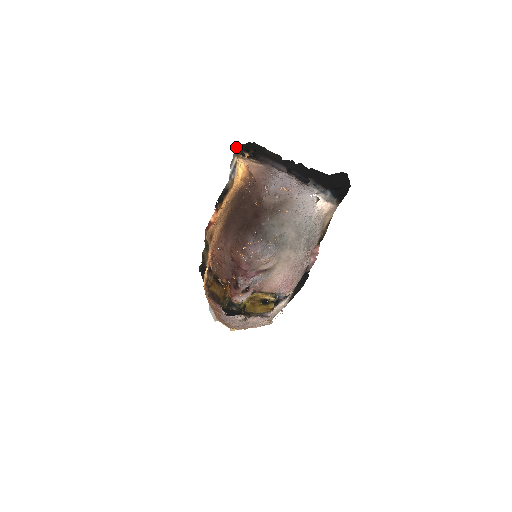
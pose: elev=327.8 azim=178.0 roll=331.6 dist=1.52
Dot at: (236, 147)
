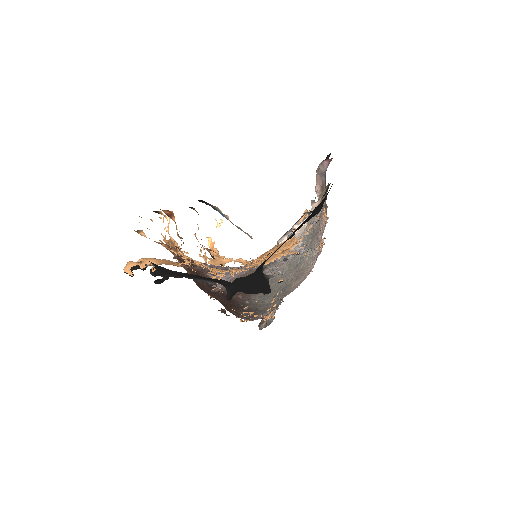
Dot at: occluded
